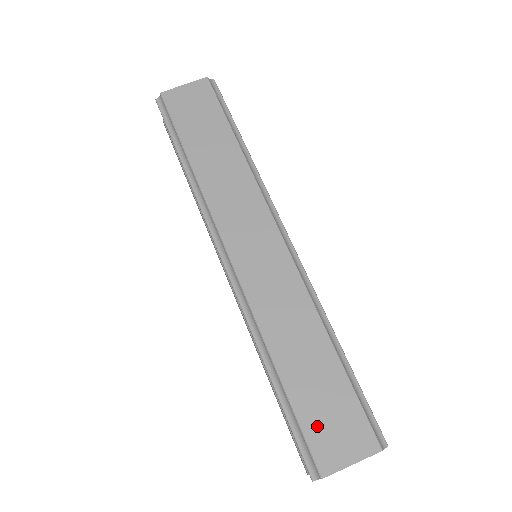
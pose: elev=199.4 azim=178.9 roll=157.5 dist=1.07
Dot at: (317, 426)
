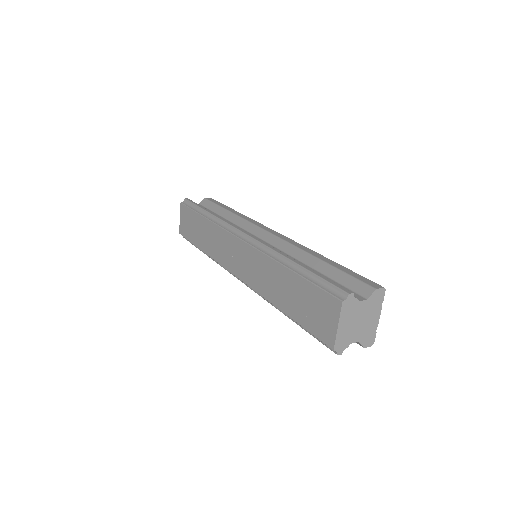
Dot at: (312, 322)
